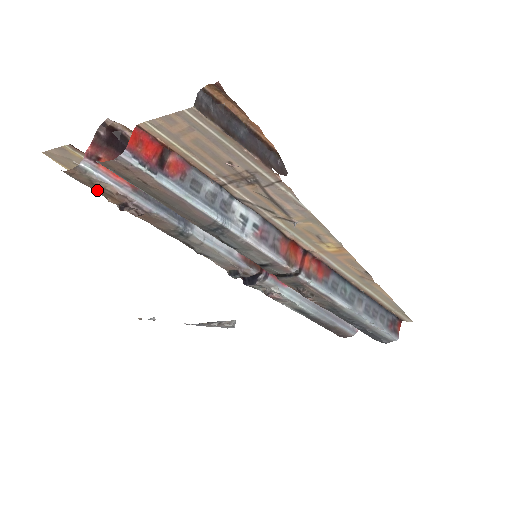
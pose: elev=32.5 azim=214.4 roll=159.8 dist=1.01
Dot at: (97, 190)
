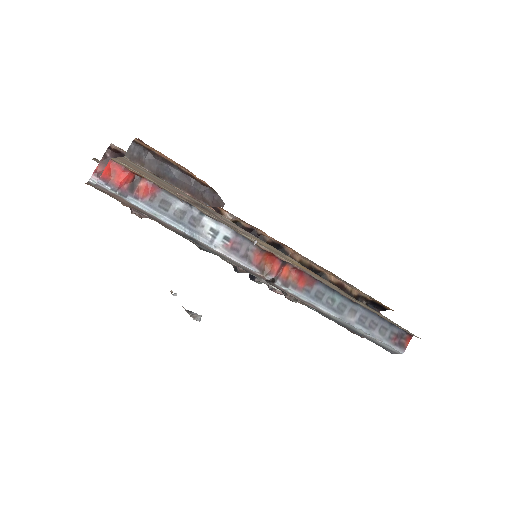
Dot at: occluded
